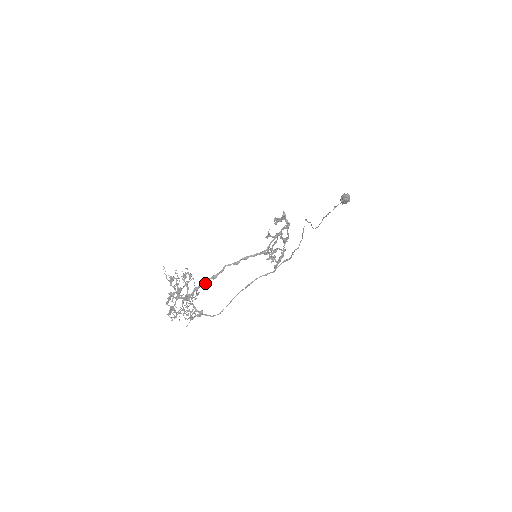
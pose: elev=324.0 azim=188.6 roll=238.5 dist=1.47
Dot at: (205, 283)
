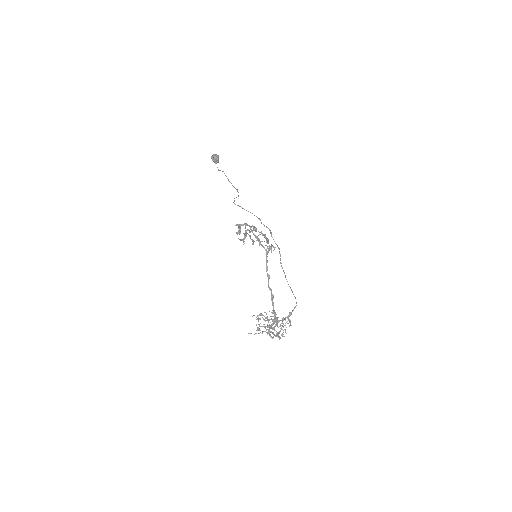
Dot at: (273, 305)
